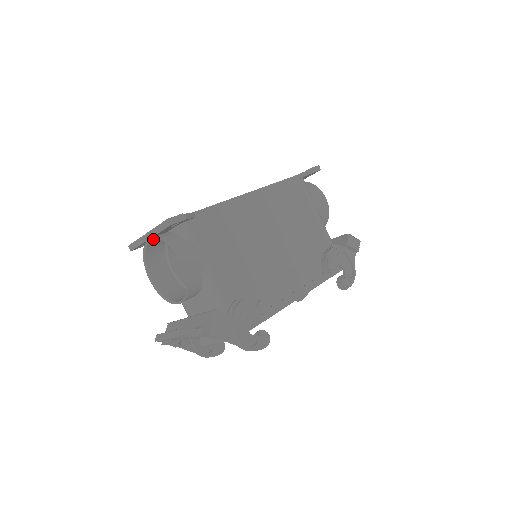
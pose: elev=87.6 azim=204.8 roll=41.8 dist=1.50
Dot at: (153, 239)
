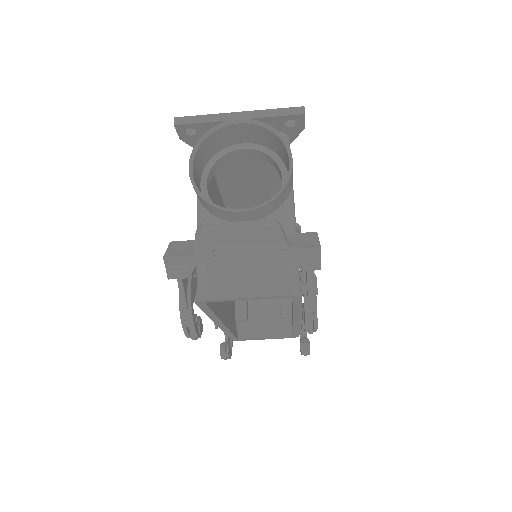
Dot at: (246, 122)
